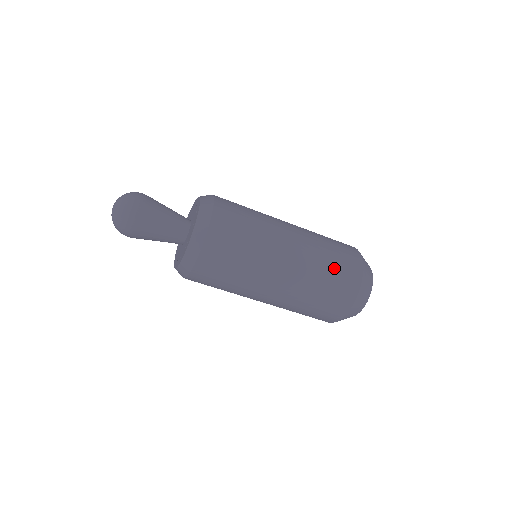
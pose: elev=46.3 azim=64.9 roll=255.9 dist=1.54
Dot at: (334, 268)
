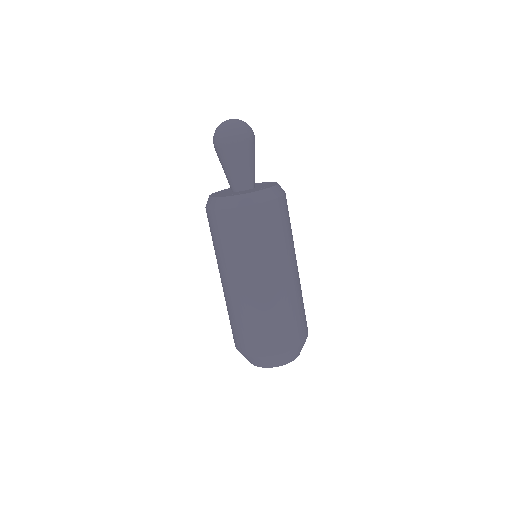
Dot at: (297, 317)
